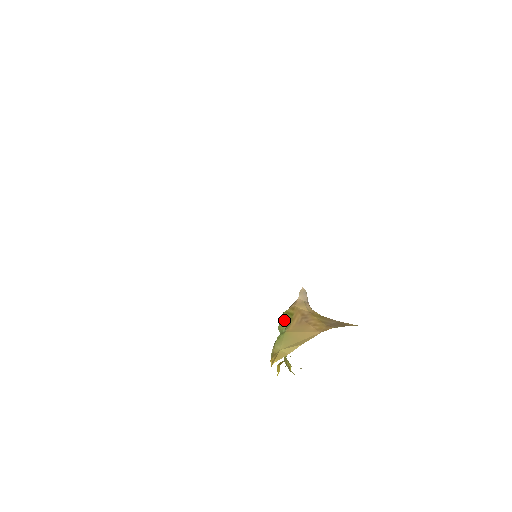
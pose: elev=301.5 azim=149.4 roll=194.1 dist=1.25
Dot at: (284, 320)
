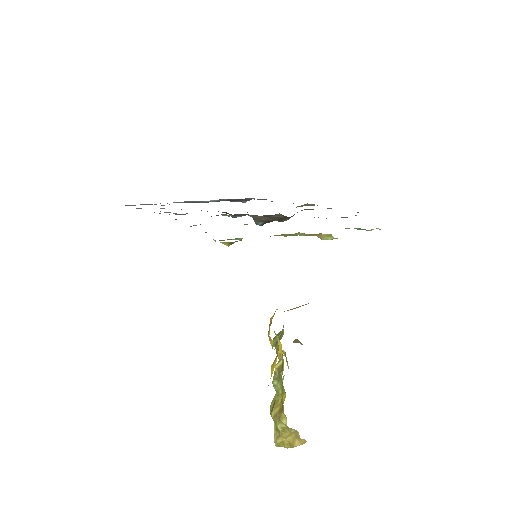
Dot at: occluded
